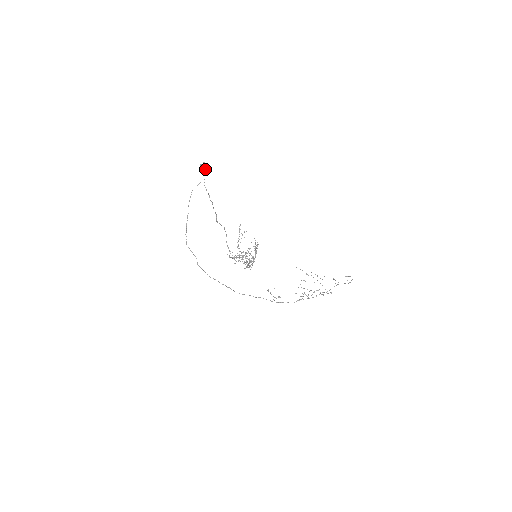
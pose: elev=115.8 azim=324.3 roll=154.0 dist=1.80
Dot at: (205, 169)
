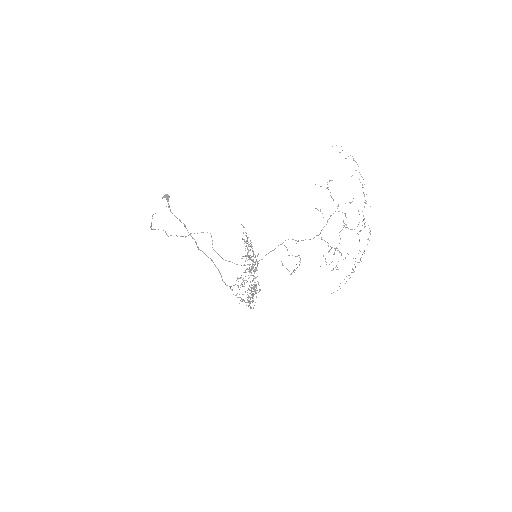
Dot at: (167, 198)
